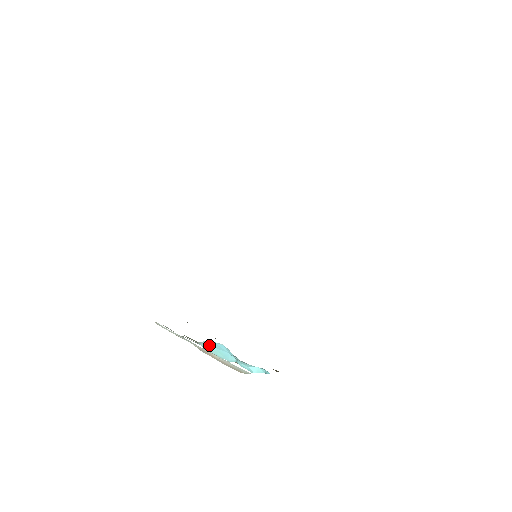
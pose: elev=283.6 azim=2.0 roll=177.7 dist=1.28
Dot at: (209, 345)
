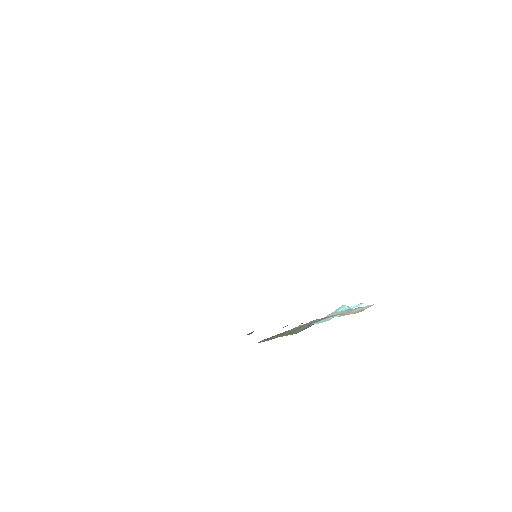
Dot at: occluded
